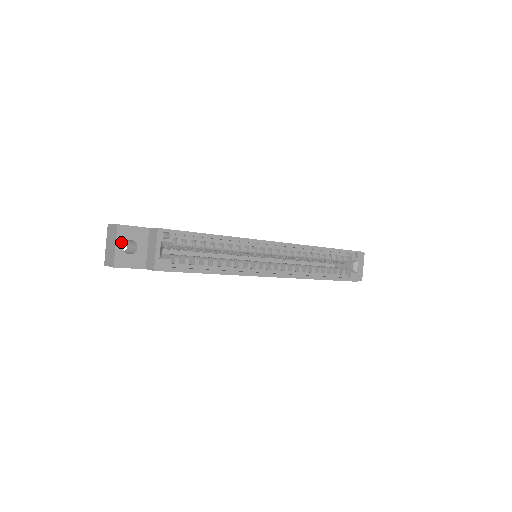
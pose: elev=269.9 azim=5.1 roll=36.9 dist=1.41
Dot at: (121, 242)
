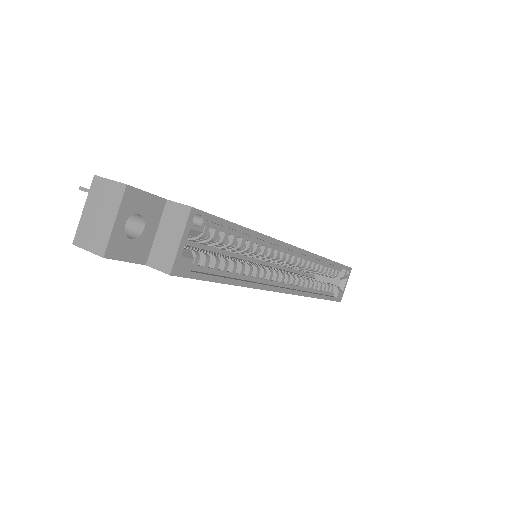
Dot at: (124, 216)
